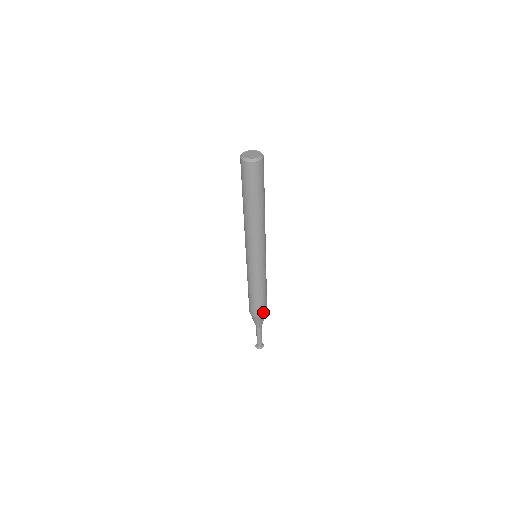
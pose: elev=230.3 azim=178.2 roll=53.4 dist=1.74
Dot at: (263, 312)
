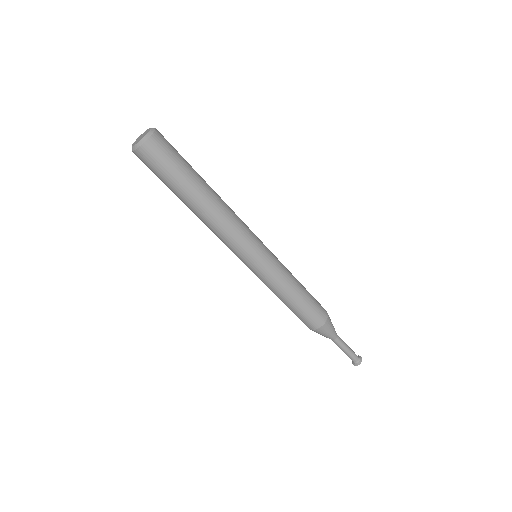
Dot at: (319, 321)
